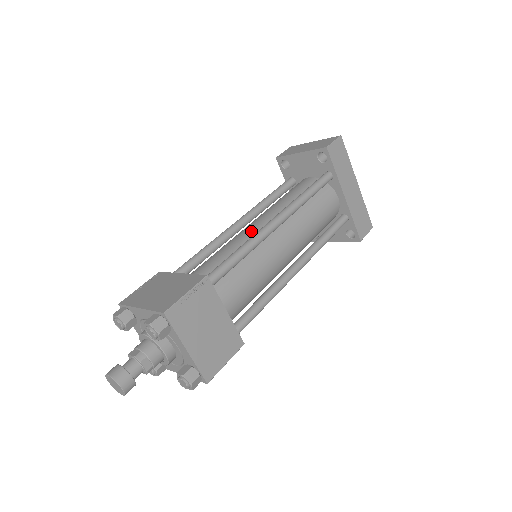
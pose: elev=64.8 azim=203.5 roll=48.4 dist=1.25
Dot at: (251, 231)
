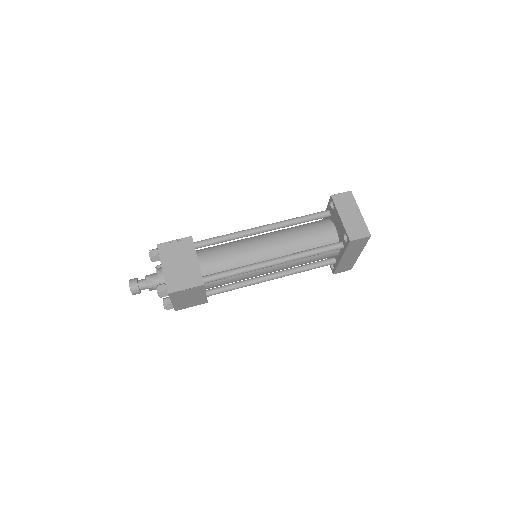
Dot at: (259, 252)
